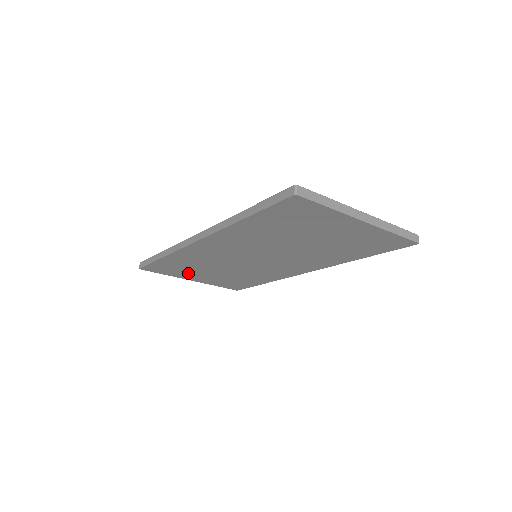
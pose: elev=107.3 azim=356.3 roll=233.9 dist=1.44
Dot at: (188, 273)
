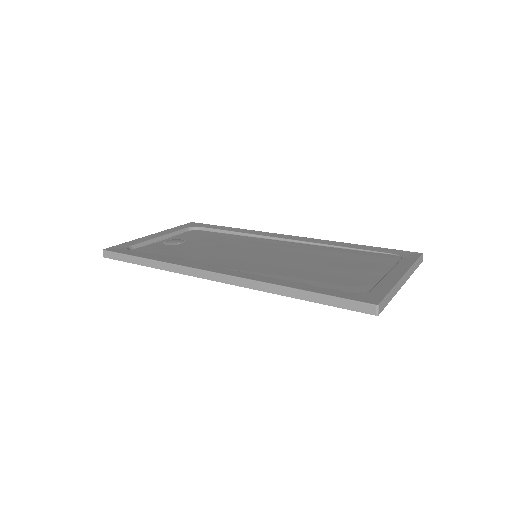
Dot at: occluded
